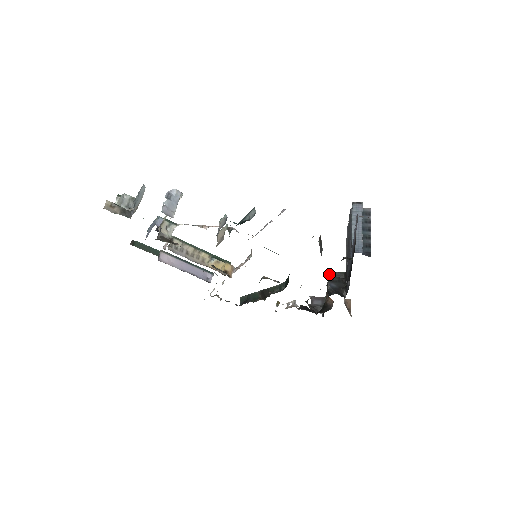
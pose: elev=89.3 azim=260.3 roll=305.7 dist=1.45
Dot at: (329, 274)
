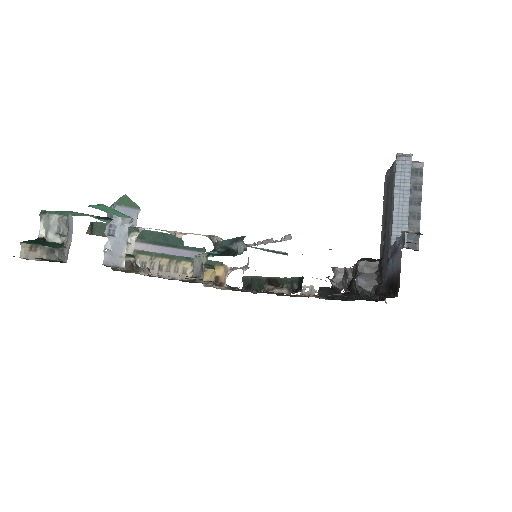
Dot at: (358, 264)
